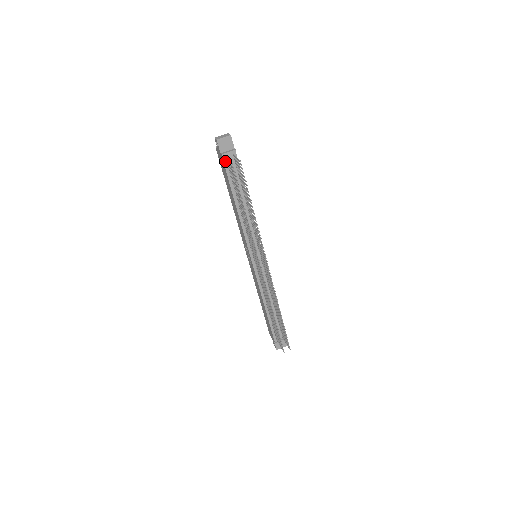
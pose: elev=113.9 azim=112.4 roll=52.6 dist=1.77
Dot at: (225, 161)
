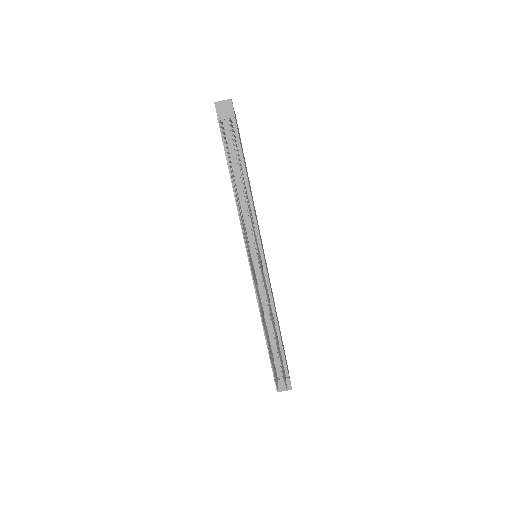
Dot at: occluded
